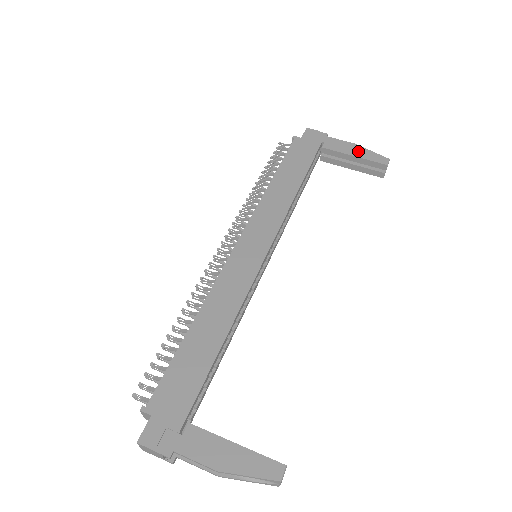
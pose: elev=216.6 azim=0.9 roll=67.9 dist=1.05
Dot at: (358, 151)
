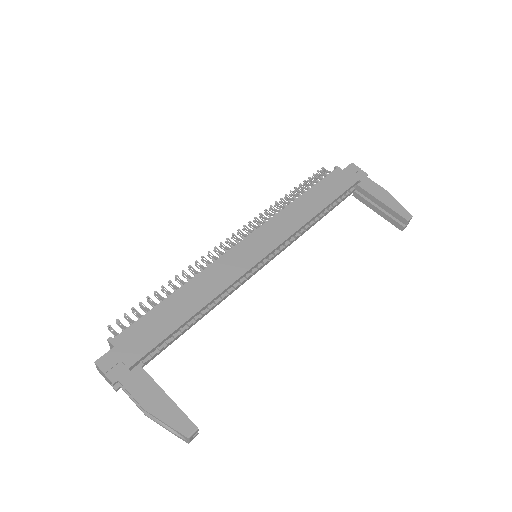
Dot at: (388, 199)
